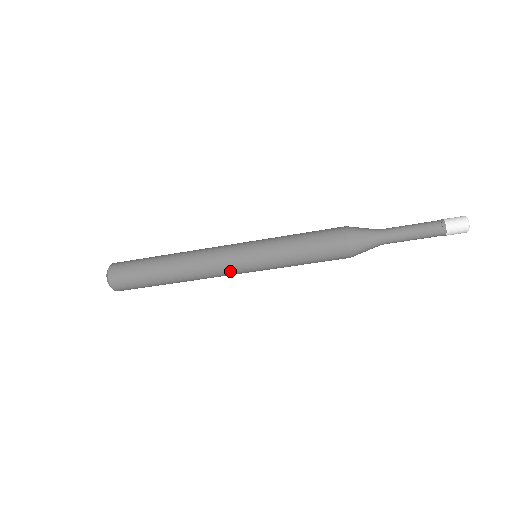
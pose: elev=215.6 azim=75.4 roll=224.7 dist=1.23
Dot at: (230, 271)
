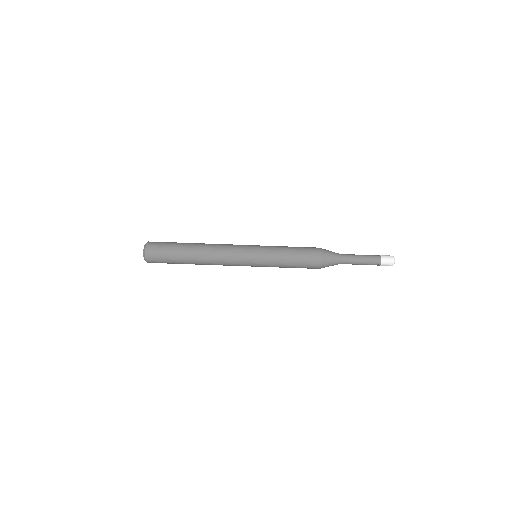
Dot at: (238, 254)
